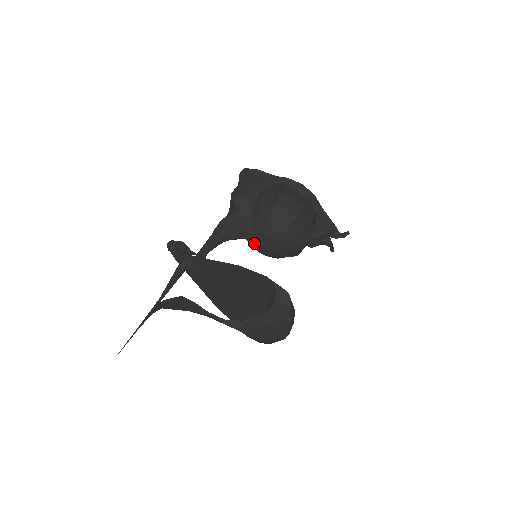
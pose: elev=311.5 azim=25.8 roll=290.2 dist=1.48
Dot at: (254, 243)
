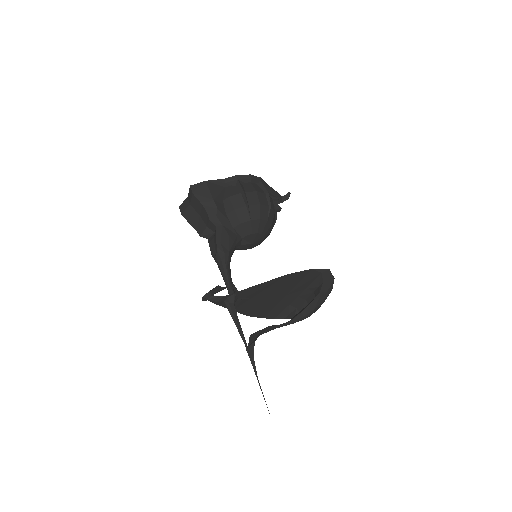
Dot at: (240, 246)
